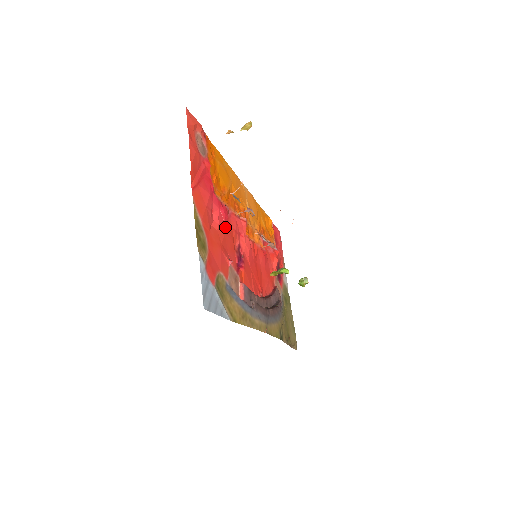
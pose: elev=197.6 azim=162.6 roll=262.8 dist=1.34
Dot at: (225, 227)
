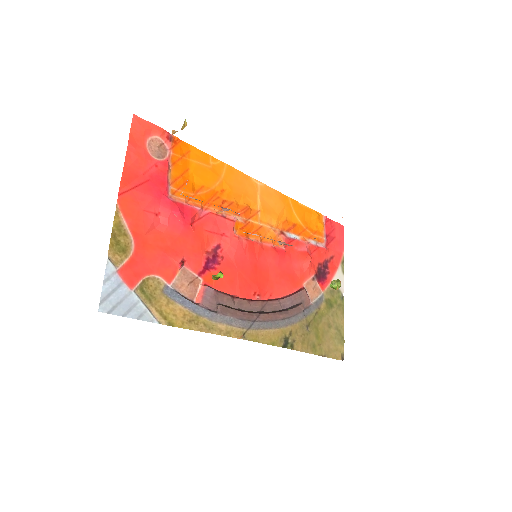
Dot at: (183, 228)
